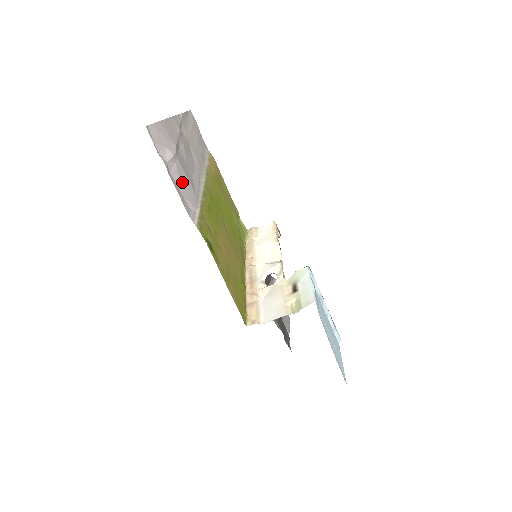
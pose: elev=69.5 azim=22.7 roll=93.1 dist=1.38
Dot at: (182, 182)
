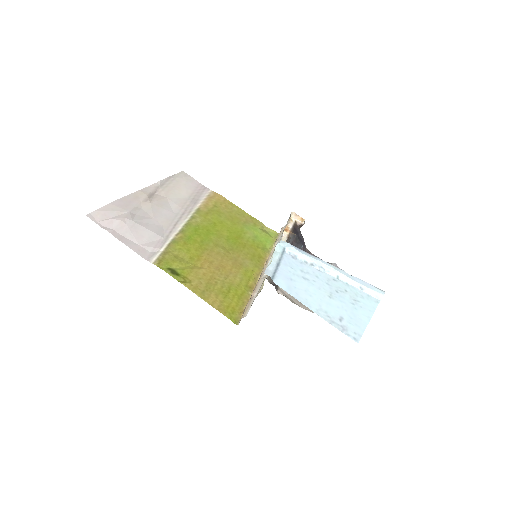
Dot at: (138, 235)
